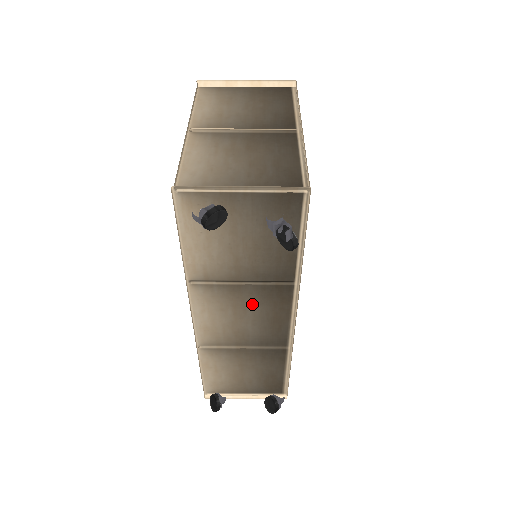
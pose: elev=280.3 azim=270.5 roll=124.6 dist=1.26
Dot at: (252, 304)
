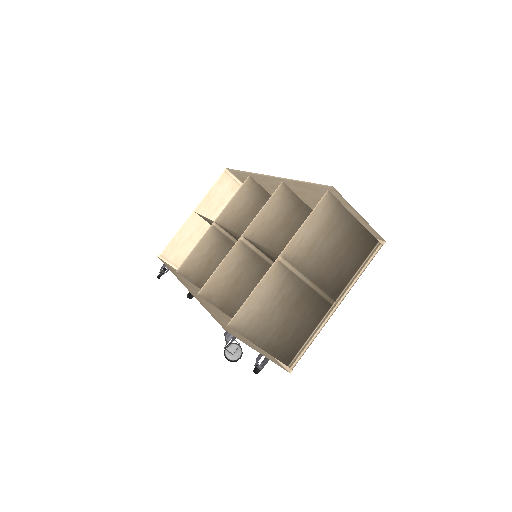
Dot at: occluded
